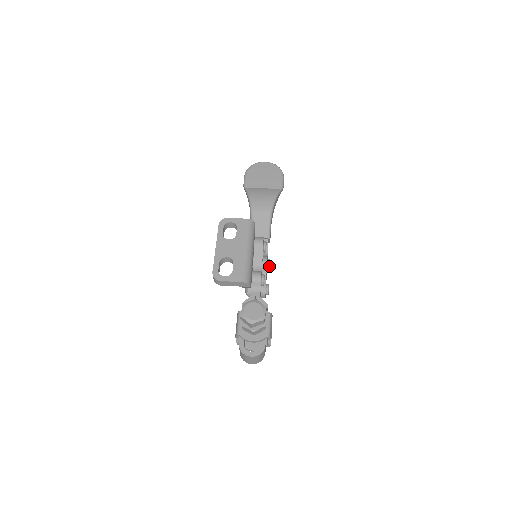
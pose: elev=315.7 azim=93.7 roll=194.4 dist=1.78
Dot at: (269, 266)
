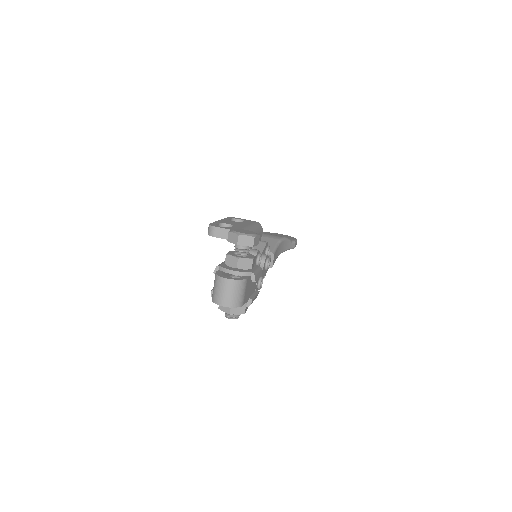
Dot at: (268, 261)
